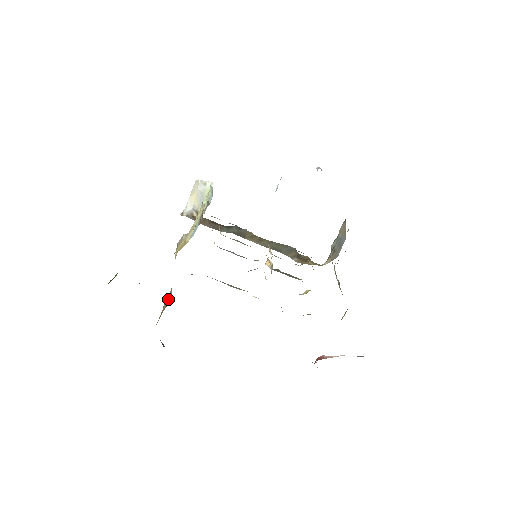
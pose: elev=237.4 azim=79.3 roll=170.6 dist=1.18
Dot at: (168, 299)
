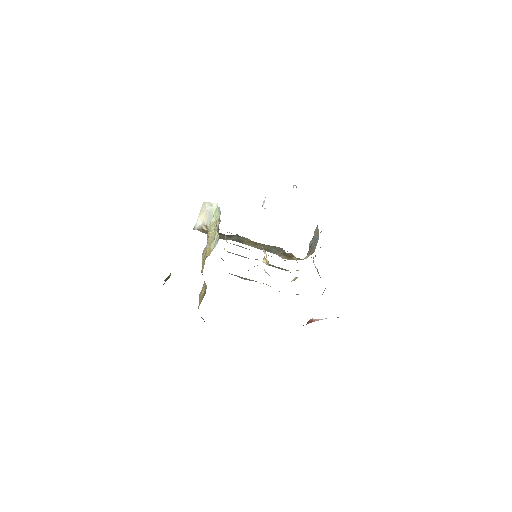
Dot at: (204, 289)
